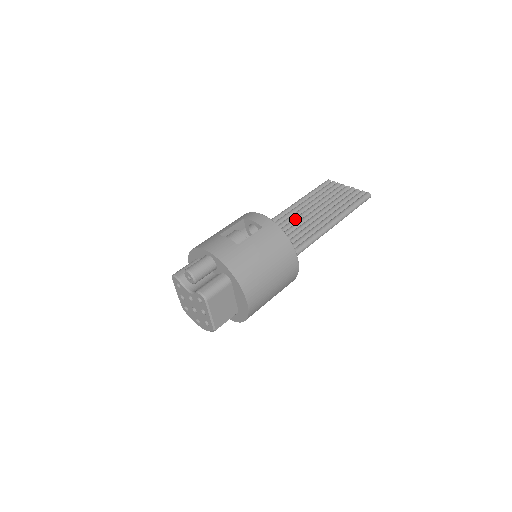
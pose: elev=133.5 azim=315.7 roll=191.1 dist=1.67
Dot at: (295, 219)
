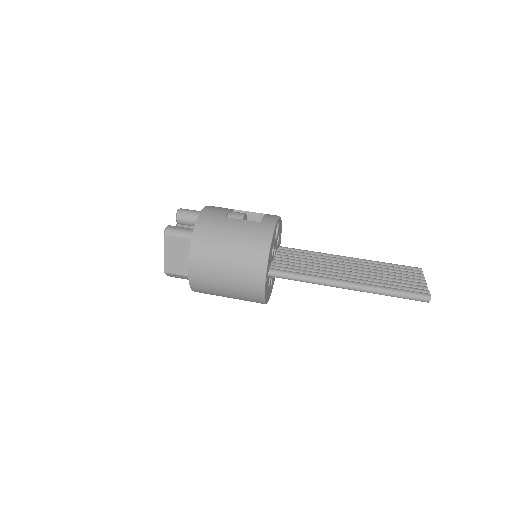
Dot at: (329, 262)
